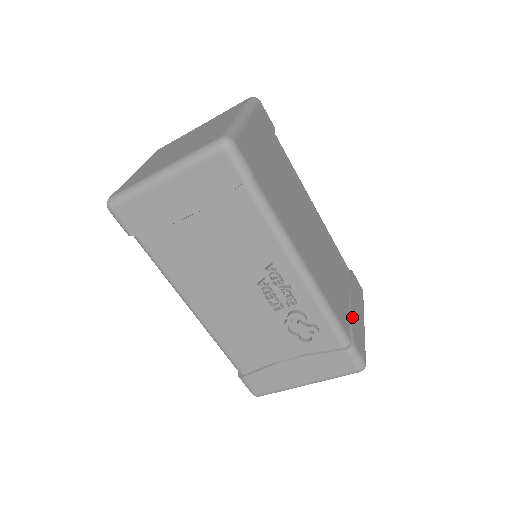
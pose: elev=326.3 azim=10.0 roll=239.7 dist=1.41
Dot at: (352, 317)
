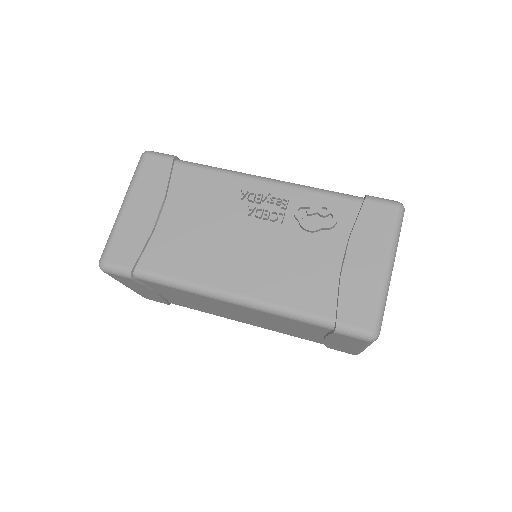
Dot at: occluded
